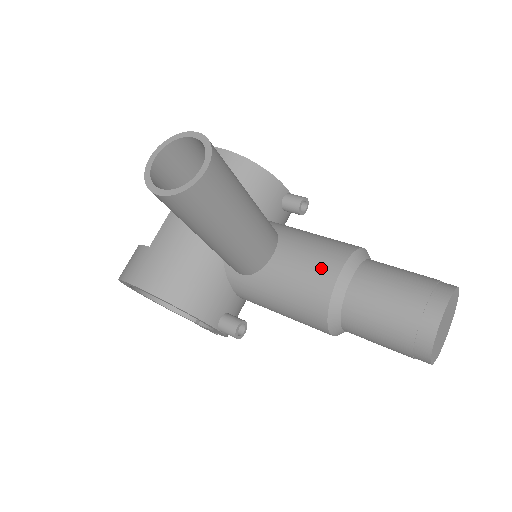
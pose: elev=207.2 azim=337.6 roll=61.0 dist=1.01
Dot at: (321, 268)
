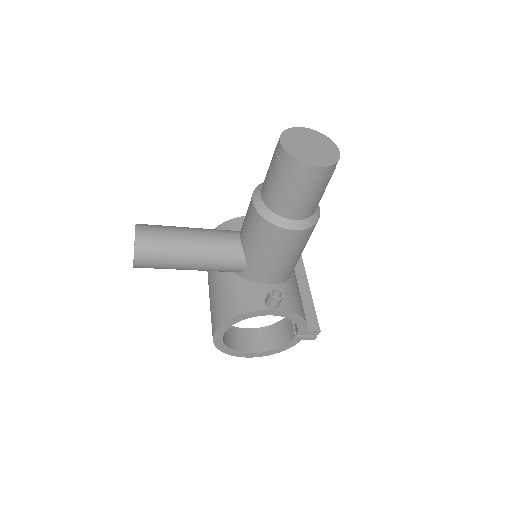
Dot at: (249, 211)
